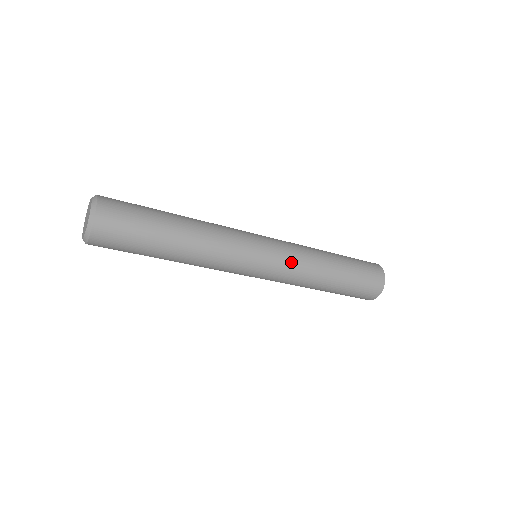
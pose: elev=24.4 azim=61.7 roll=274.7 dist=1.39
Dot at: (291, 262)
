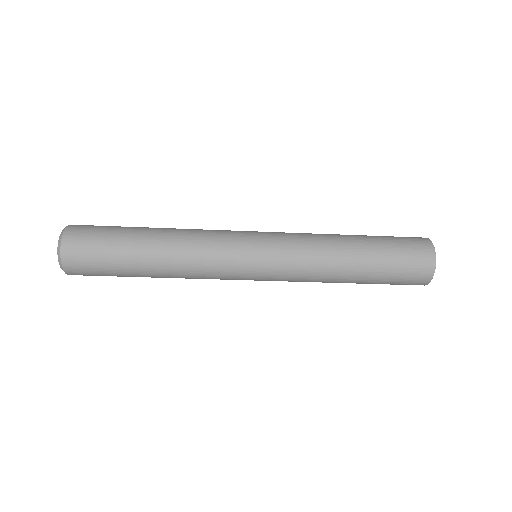
Dot at: (292, 258)
